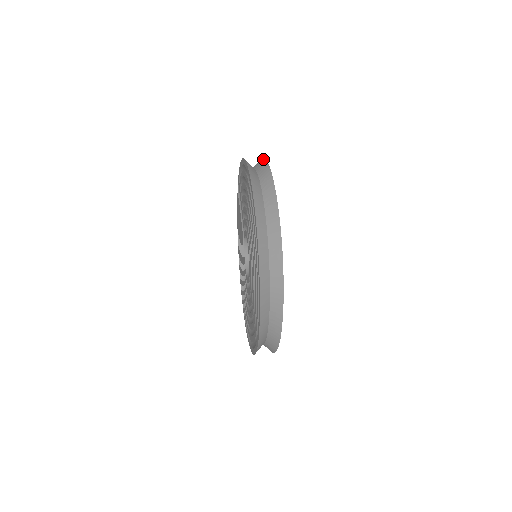
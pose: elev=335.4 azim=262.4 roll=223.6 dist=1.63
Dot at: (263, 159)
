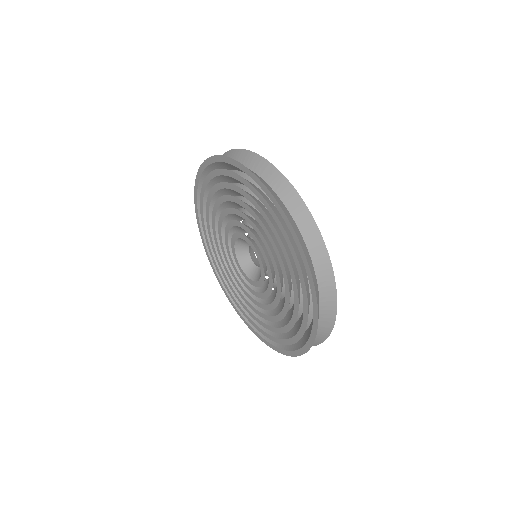
Dot at: (322, 242)
